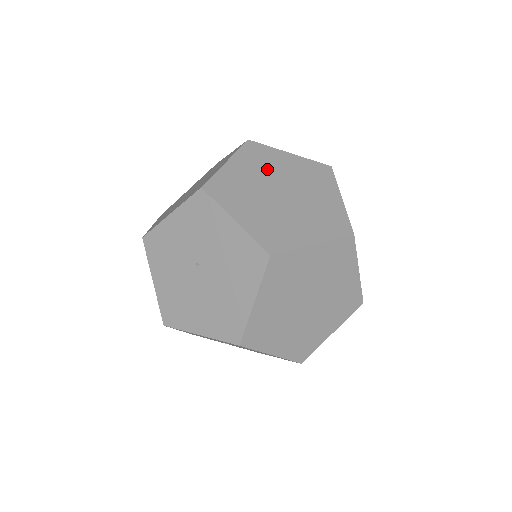
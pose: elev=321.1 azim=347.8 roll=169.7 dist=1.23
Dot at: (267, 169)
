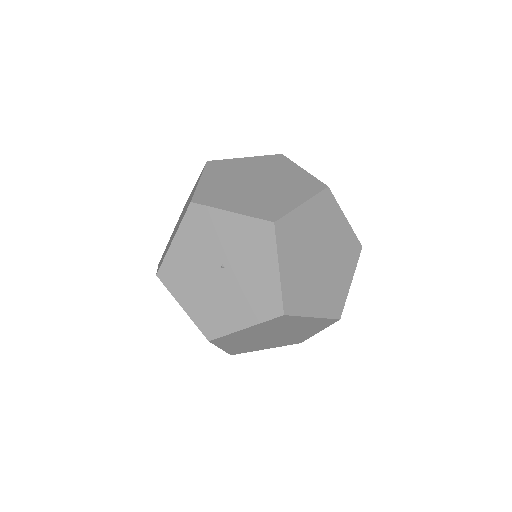
Dot at: (324, 227)
